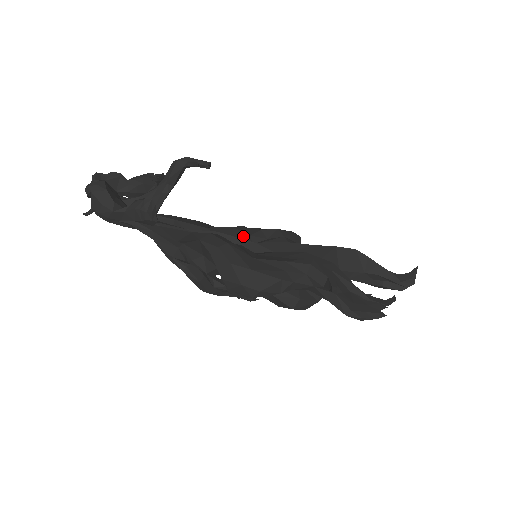
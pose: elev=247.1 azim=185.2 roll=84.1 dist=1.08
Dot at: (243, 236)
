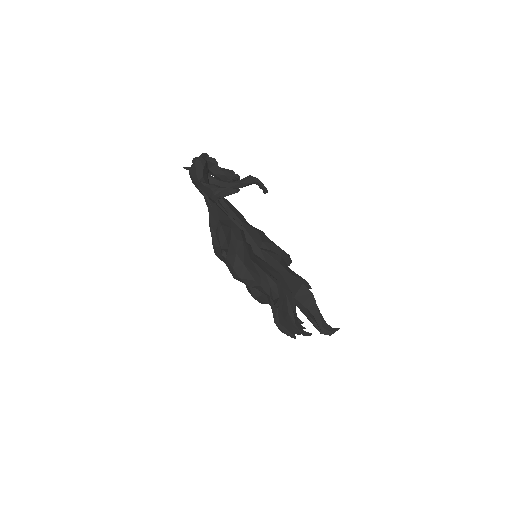
Dot at: (258, 239)
